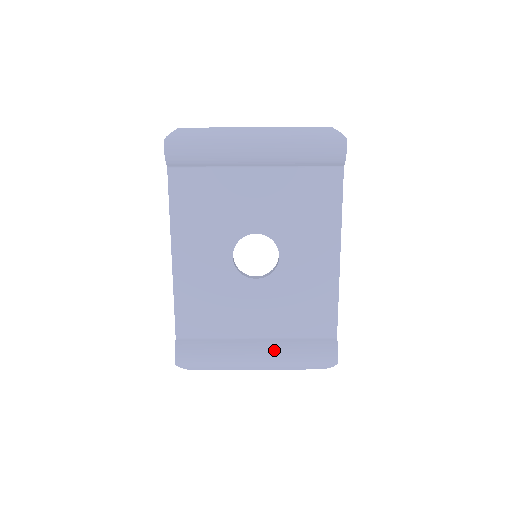
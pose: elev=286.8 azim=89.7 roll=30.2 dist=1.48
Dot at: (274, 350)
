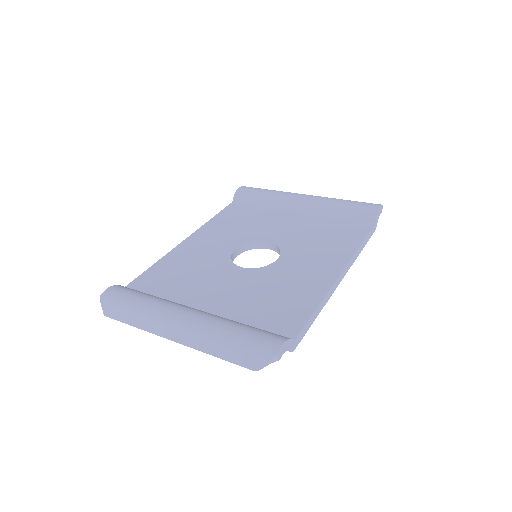
Dot at: (209, 315)
